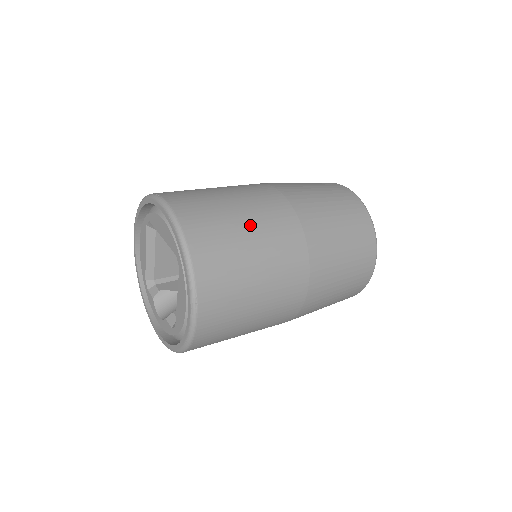
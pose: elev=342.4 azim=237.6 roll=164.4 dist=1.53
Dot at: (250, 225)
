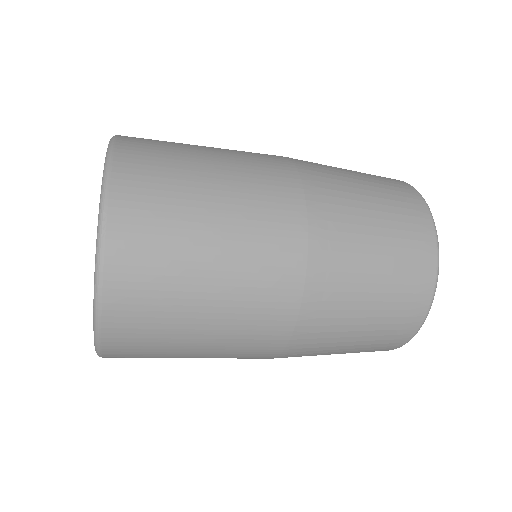
Dot at: (218, 161)
